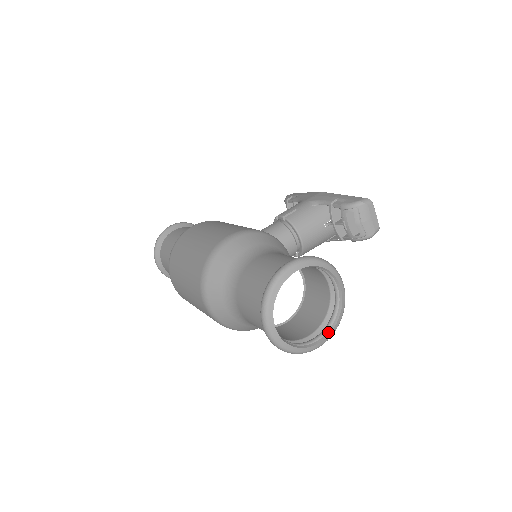
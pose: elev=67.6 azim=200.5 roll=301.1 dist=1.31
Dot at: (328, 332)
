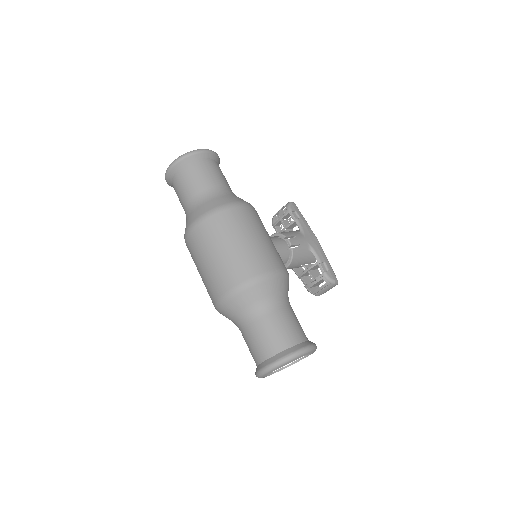
Dot at: (277, 371)
